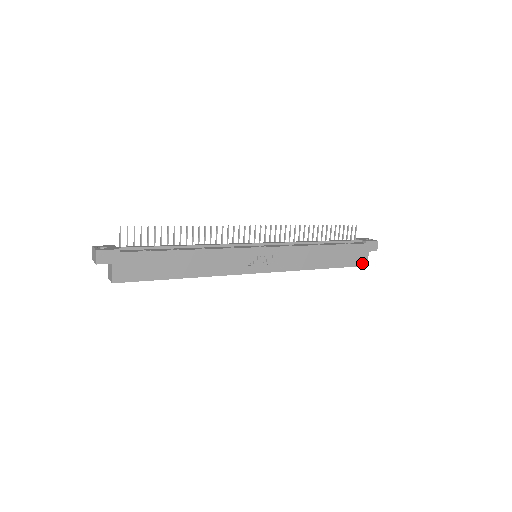
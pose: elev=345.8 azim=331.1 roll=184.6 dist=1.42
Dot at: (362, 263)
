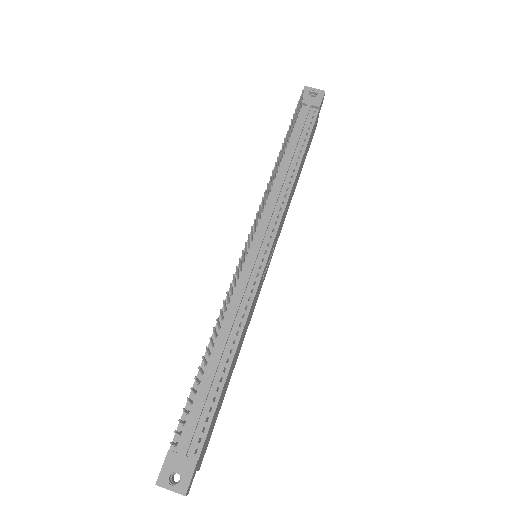
Dot at: occluded
